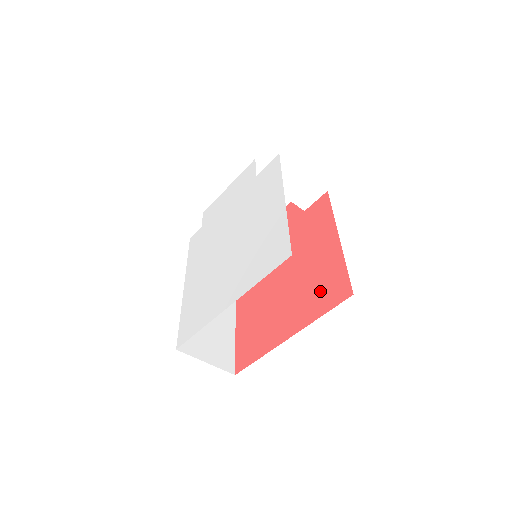
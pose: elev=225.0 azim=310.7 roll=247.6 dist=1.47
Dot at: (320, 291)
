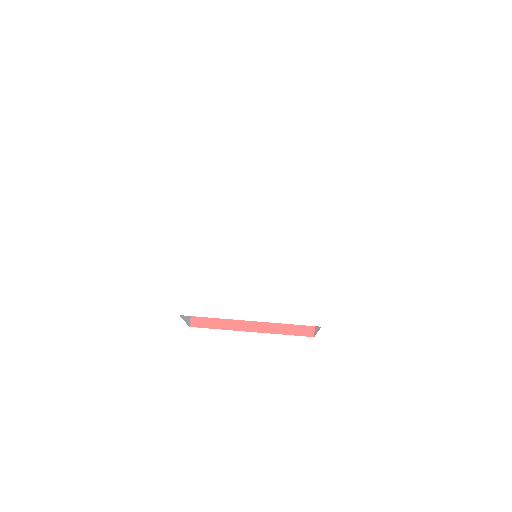
Dot at: occluded
